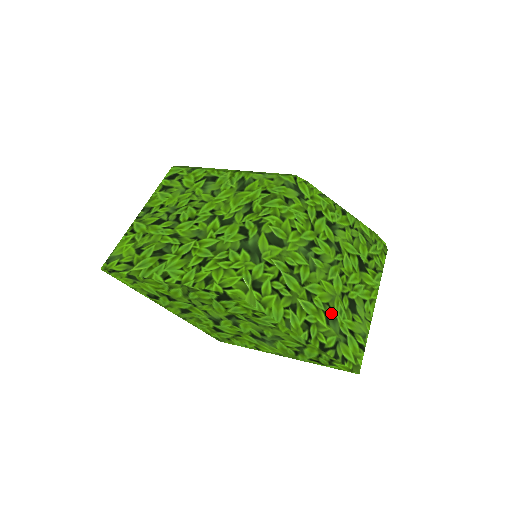
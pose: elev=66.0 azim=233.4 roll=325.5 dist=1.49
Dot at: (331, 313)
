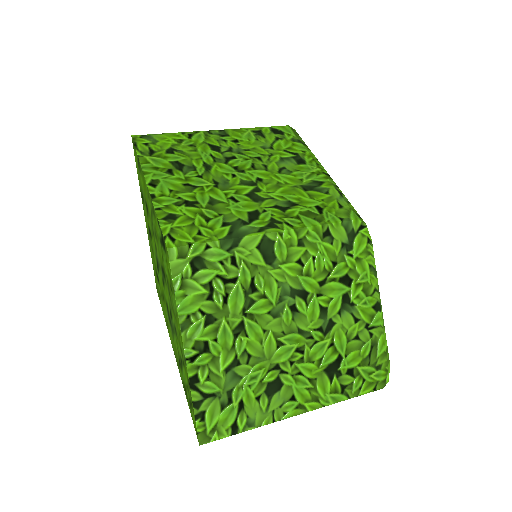
Dot at: (242, 367)
